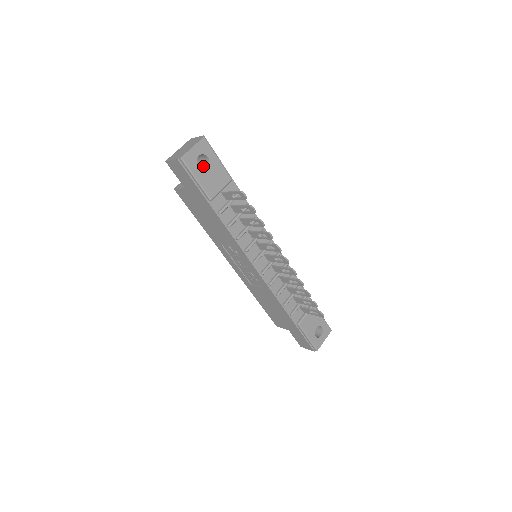
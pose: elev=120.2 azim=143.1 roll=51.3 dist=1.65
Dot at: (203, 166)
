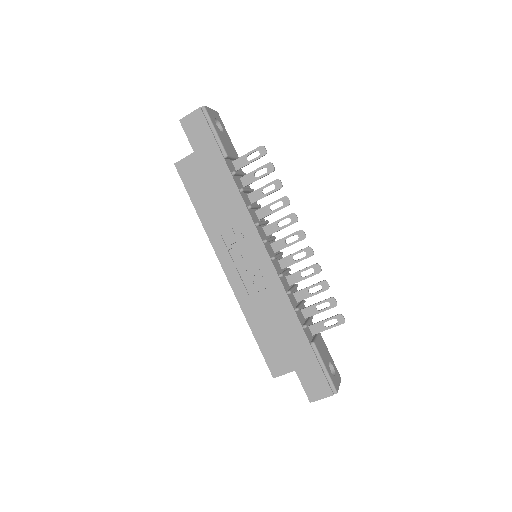
Dot at: occluded
